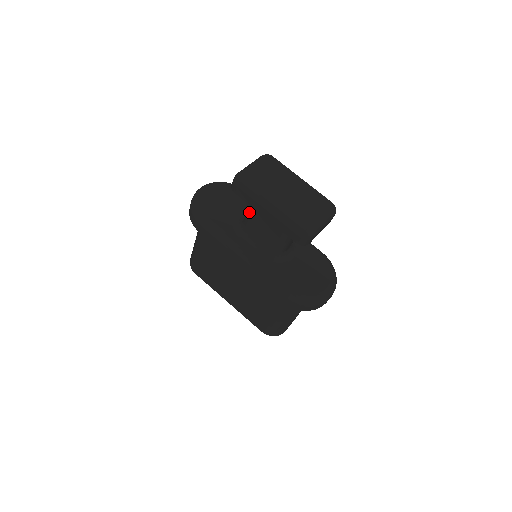
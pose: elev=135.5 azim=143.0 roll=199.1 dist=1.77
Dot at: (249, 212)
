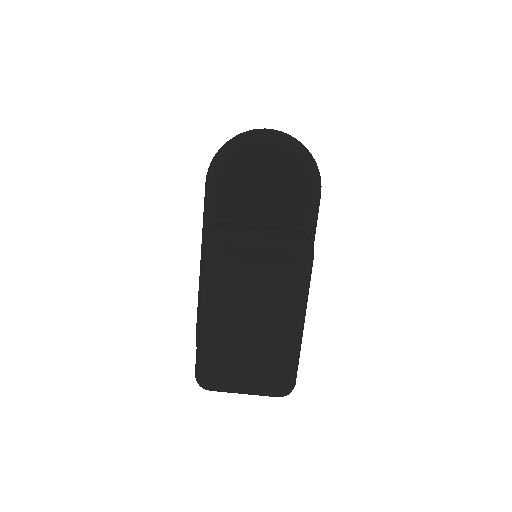
Dot at: occluded
